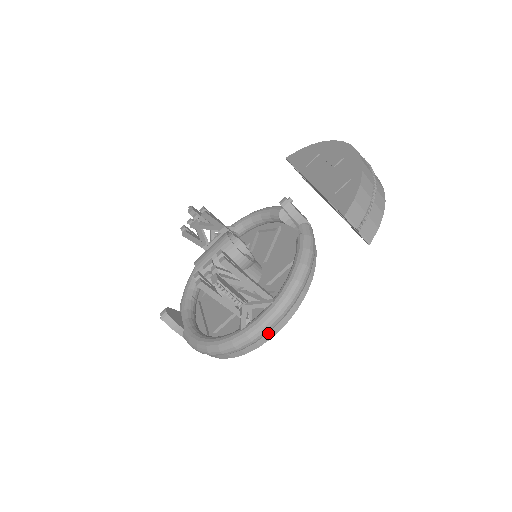
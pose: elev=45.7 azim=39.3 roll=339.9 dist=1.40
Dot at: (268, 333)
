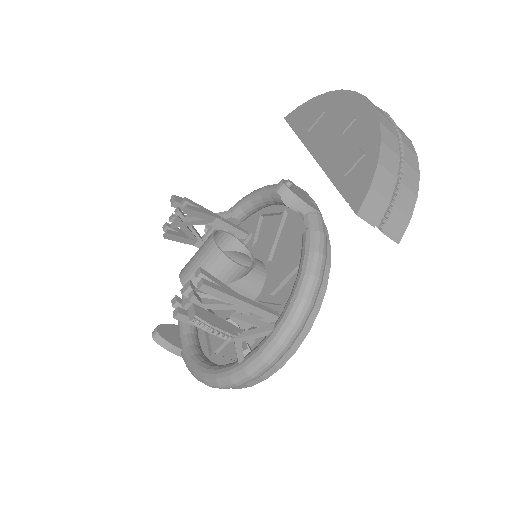
Dot at: (274, 365)
